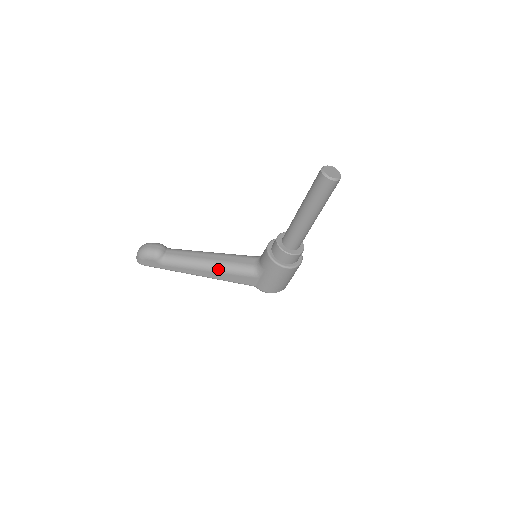
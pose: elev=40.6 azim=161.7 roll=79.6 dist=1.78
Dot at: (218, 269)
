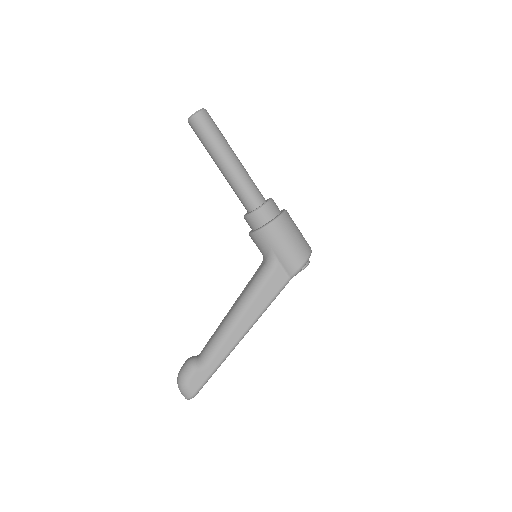
Dot at: (246, 304)
